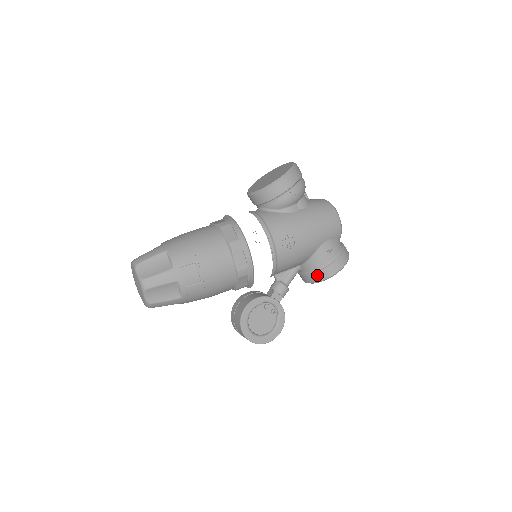
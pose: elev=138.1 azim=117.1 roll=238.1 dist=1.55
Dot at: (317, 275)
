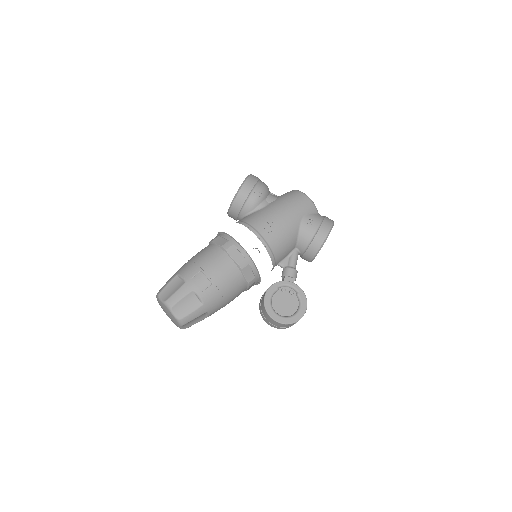
Dot at: (312, 246)
